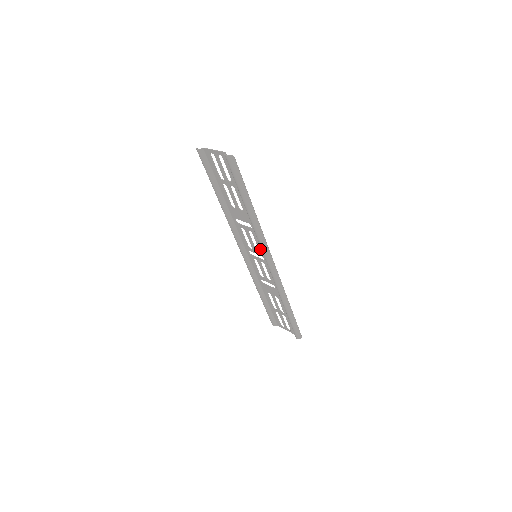
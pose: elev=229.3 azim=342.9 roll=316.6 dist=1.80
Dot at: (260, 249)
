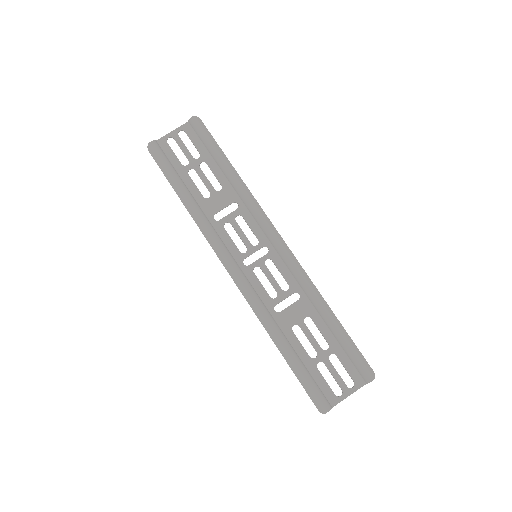
Dot at: (258, 235)
